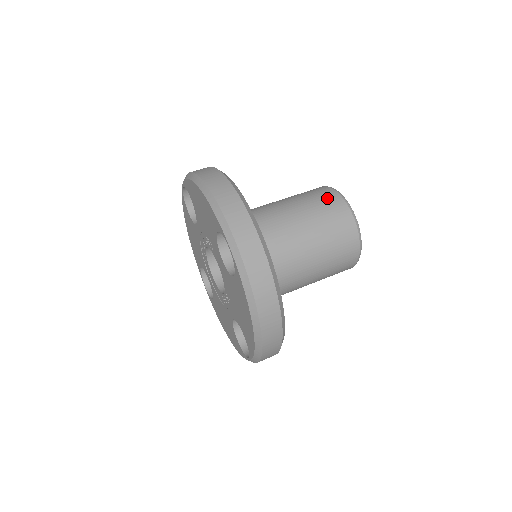
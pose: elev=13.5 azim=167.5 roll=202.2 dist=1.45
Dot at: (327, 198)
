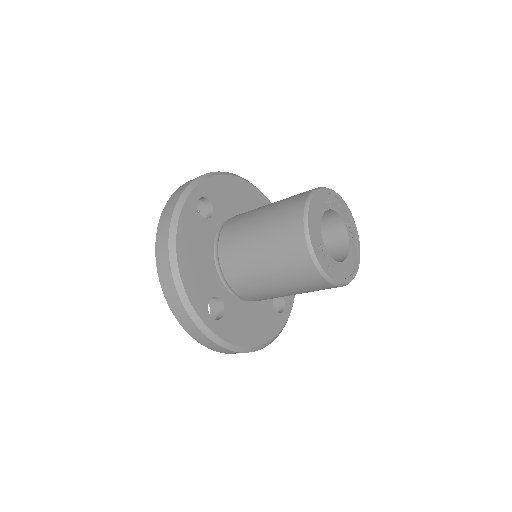
Dot at: occluded
